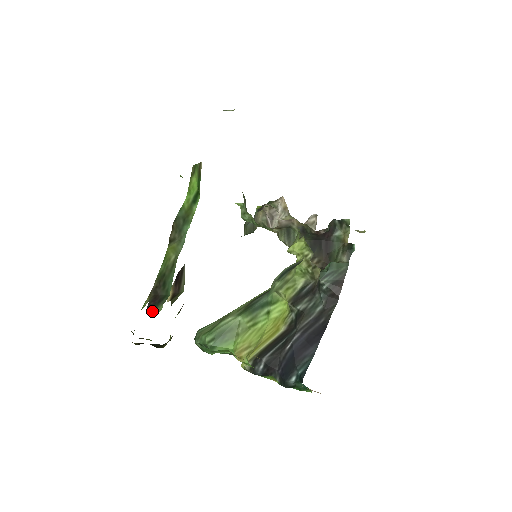
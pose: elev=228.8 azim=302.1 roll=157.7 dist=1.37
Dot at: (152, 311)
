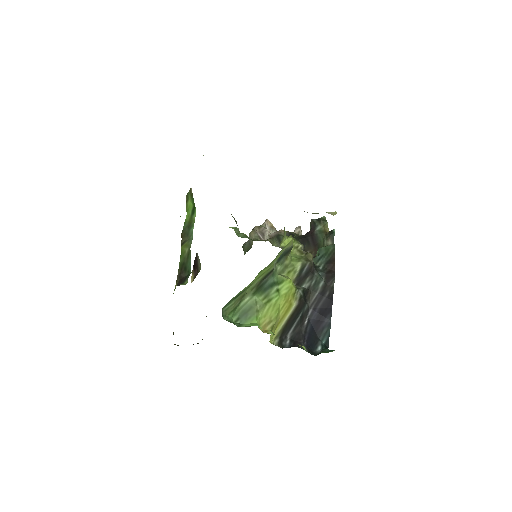
Dot at: occluded
